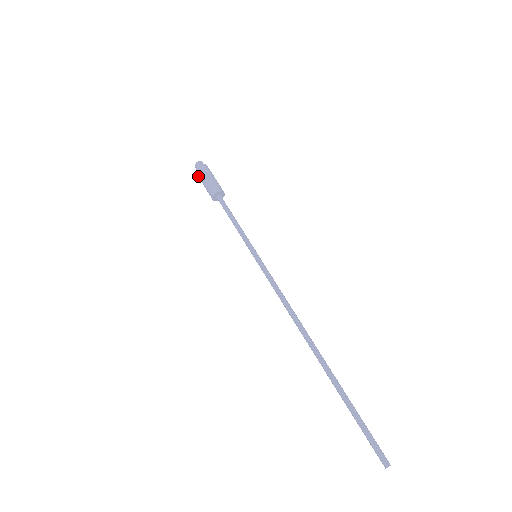
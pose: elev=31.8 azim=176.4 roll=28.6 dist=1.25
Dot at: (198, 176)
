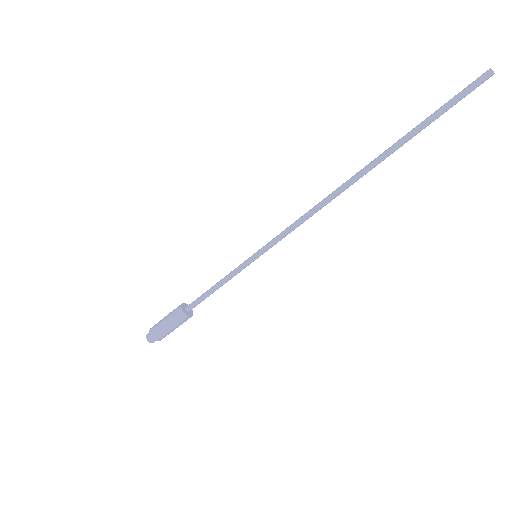
Dot at: (159, 336)
